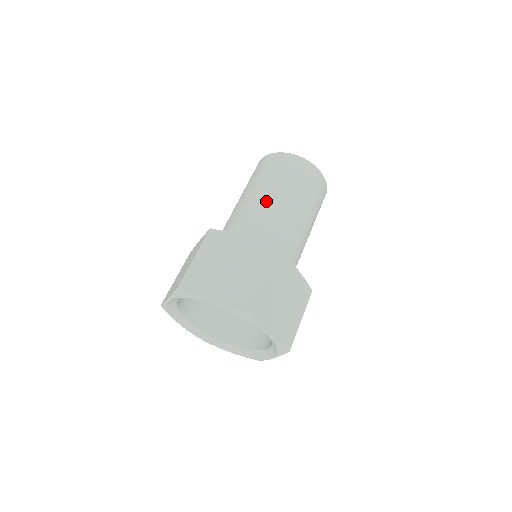
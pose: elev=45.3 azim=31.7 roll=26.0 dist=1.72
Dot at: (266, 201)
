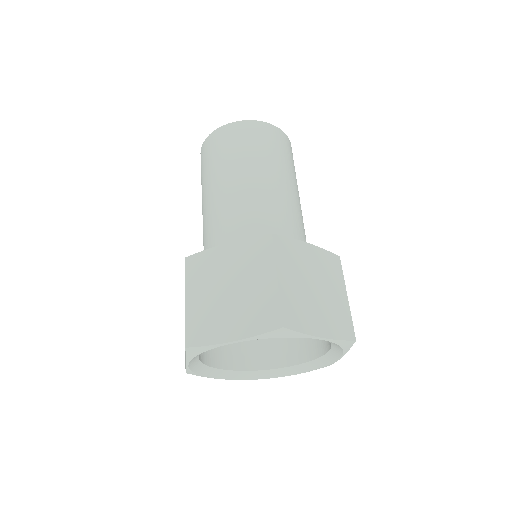
Dot at: (229, 190)
